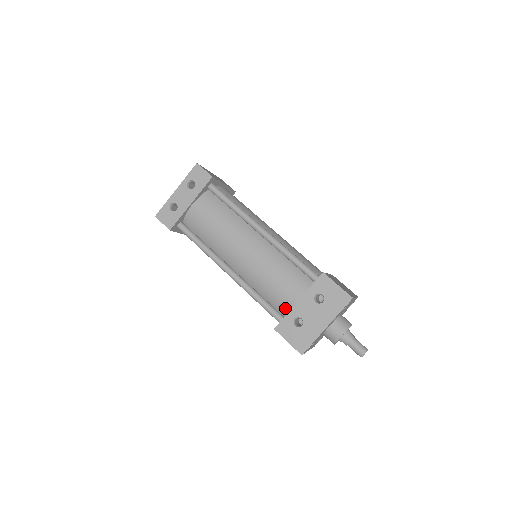
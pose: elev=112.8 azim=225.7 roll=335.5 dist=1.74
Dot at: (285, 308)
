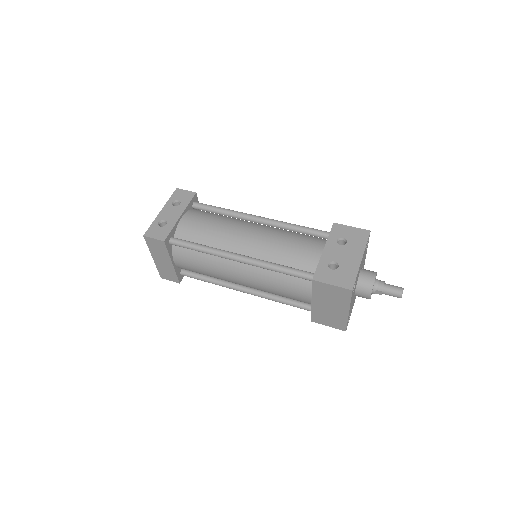
Dot at: (312, 264)
